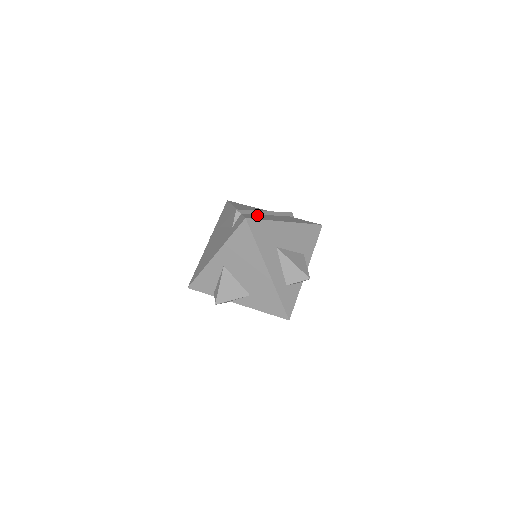
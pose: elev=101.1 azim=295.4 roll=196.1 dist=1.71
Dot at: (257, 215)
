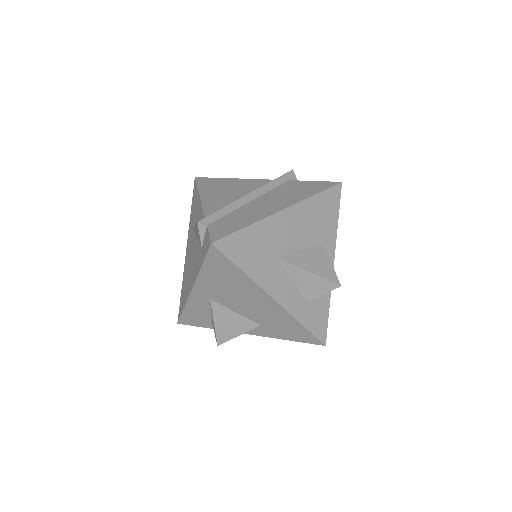
Dot at: (234, 214)
